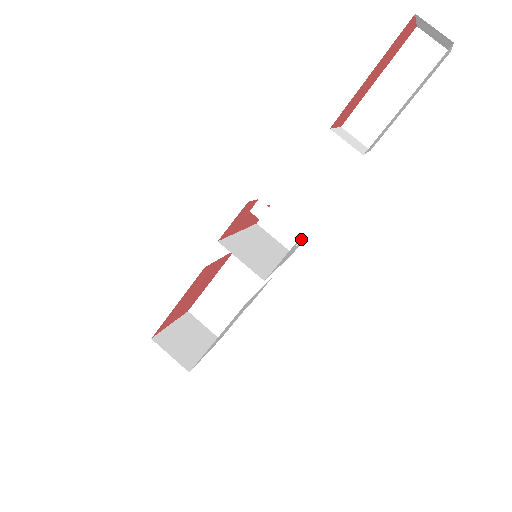
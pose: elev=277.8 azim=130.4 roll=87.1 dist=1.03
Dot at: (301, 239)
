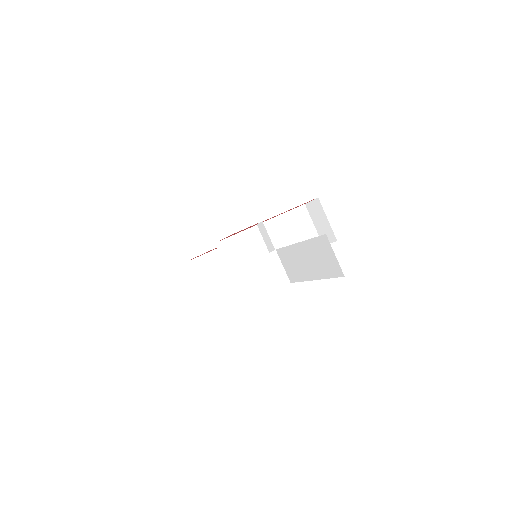
Dot at: (331, 240)
